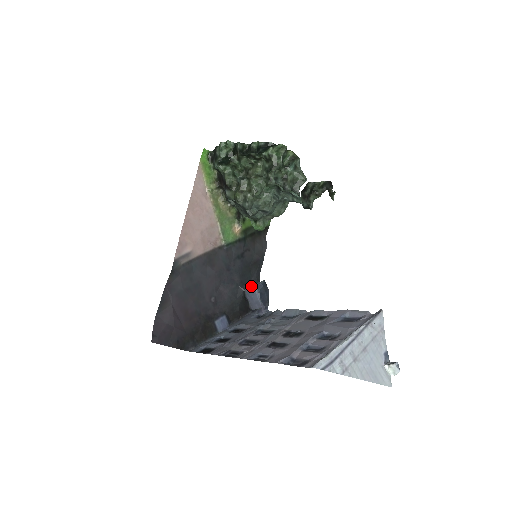
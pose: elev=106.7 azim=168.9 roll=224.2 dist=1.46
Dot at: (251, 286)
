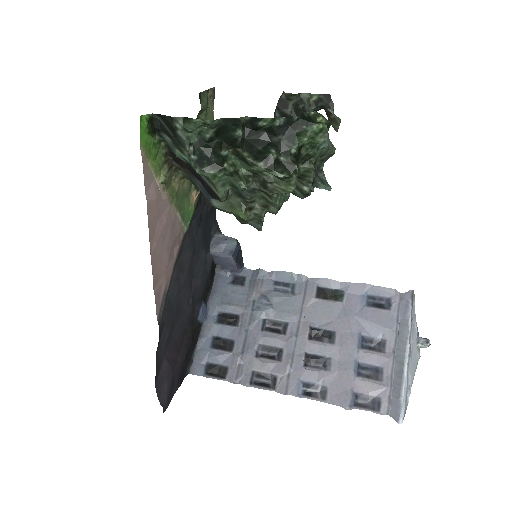
Dot at: (220, 250)
